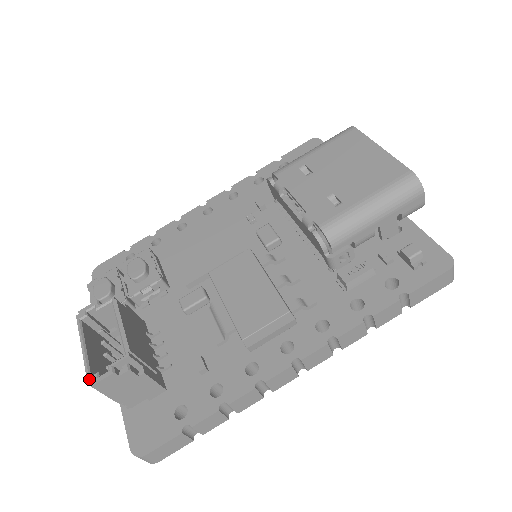
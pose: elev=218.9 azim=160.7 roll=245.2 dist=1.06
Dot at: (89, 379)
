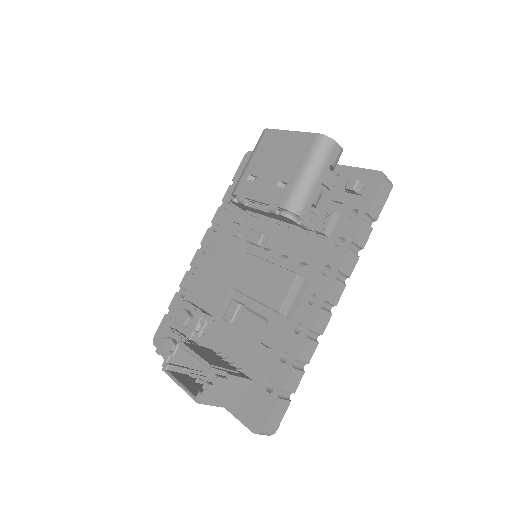
Dot at: (196, 400)
